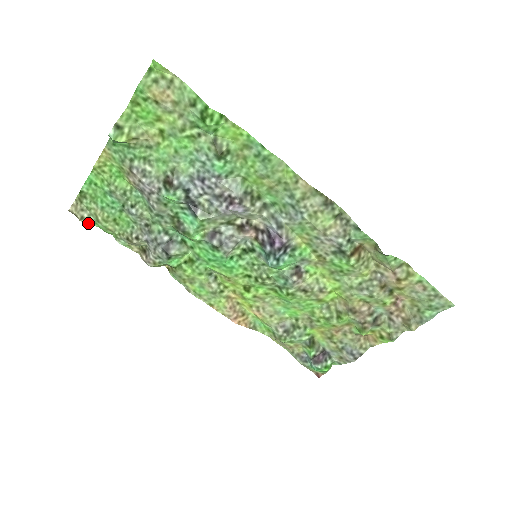
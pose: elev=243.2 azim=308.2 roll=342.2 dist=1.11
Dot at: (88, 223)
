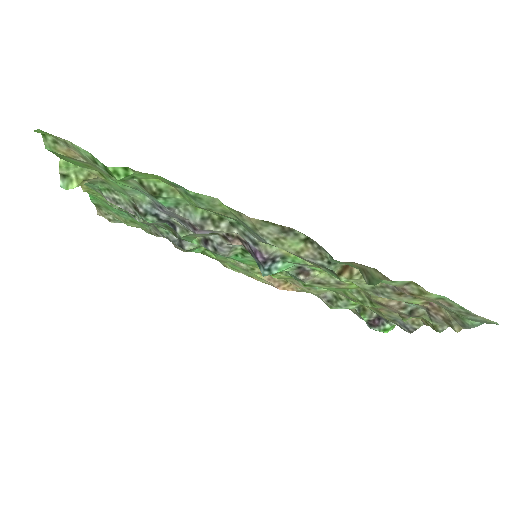
Dot at: (117, 222)
